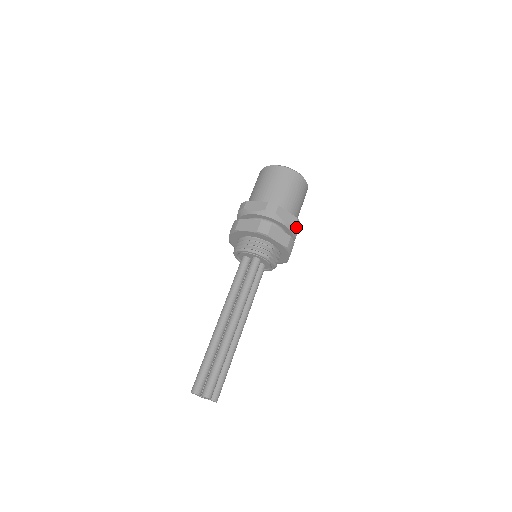
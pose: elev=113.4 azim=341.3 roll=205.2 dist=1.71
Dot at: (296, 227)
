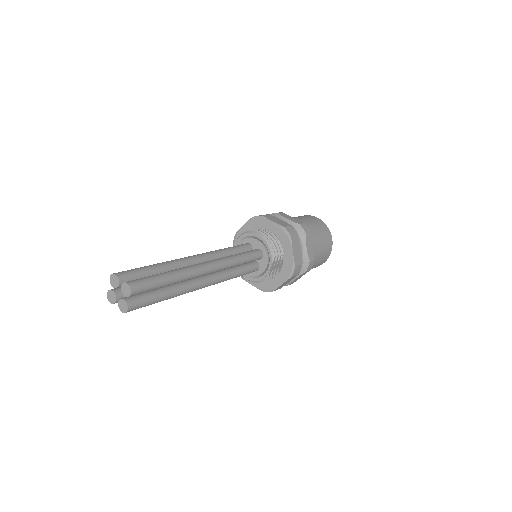
Dot at: (309, 264)
